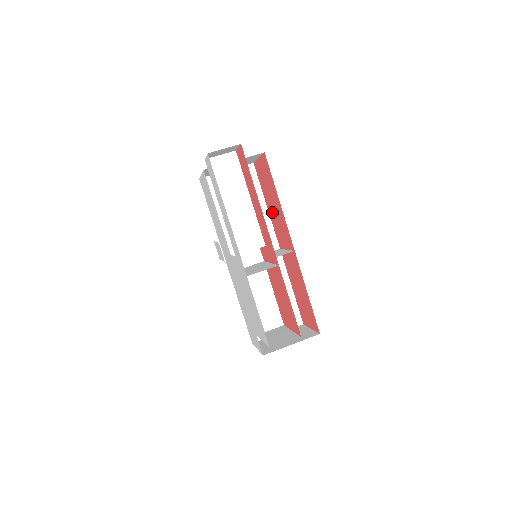
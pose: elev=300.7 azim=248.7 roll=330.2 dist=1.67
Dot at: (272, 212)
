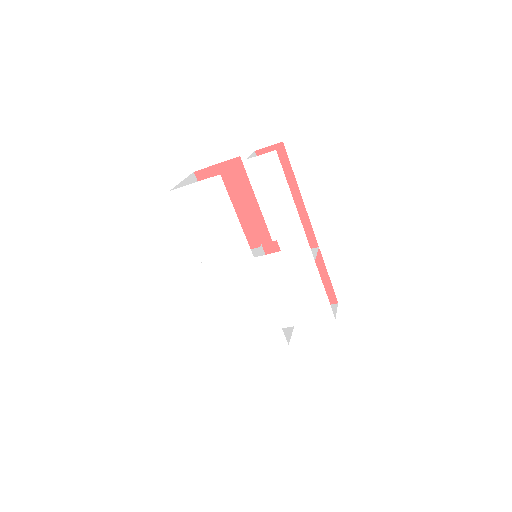
Dot at: occluded
